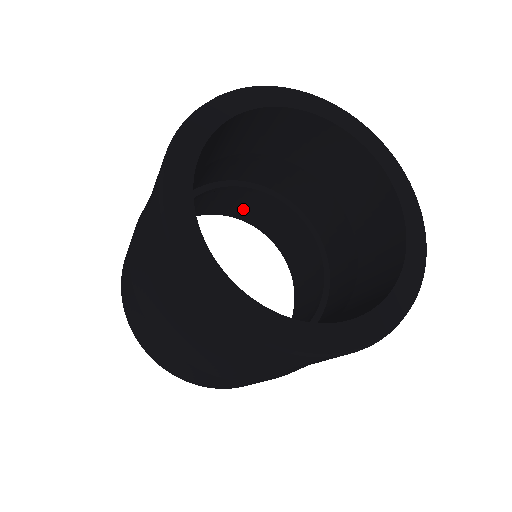
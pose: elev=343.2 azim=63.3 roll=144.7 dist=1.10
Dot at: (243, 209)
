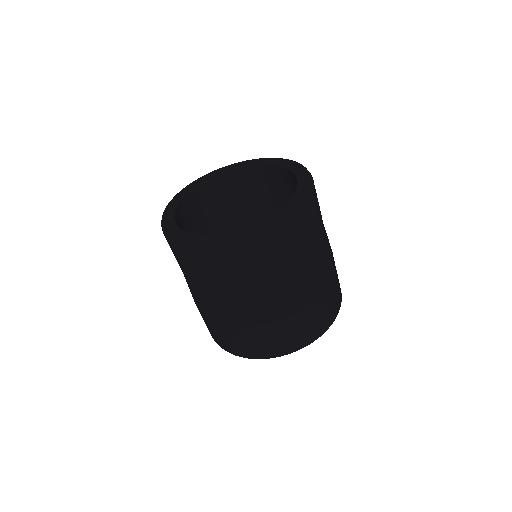
Dot at: occluded
